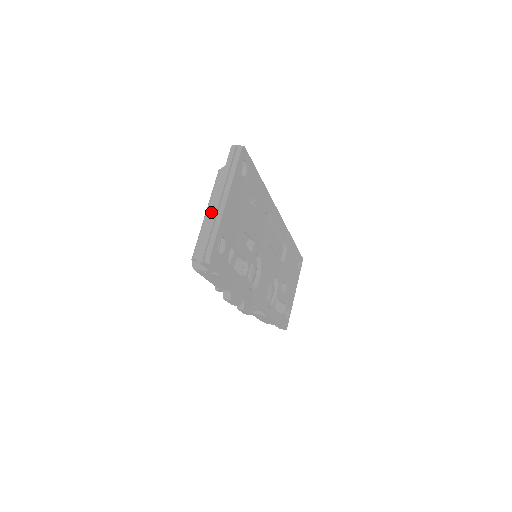
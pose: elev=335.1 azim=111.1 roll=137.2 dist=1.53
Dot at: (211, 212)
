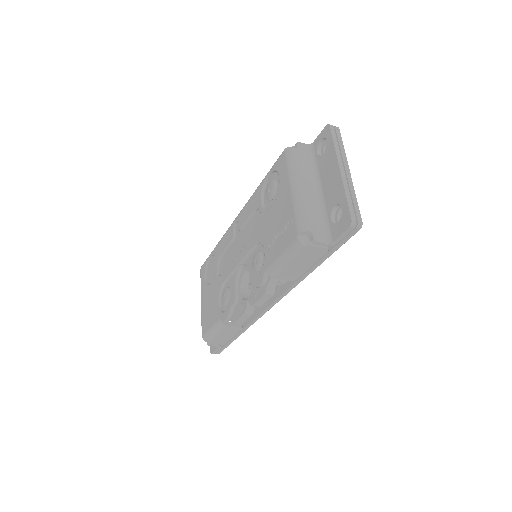
Dot at: (342, 180)
